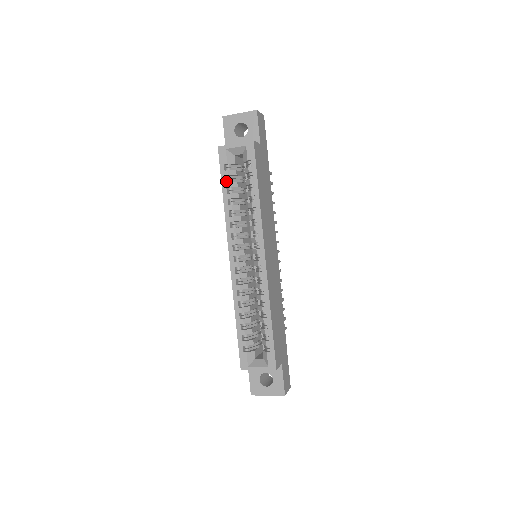
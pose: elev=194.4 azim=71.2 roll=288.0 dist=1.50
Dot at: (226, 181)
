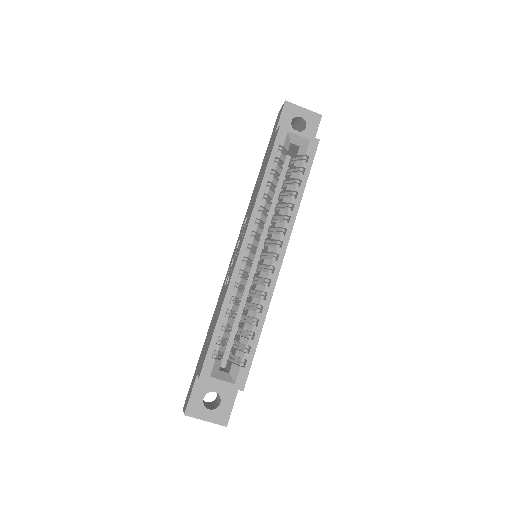
Dot at: (273, 162)
